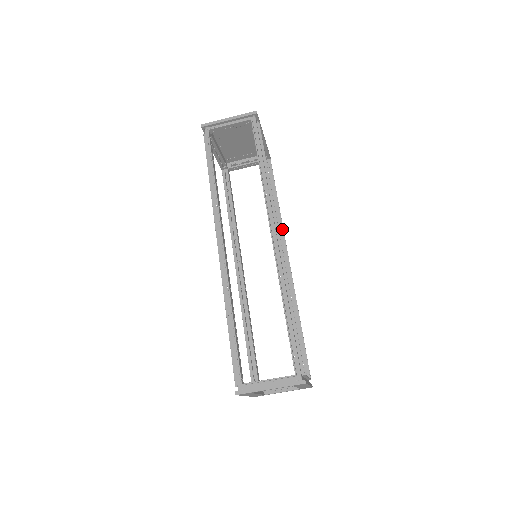
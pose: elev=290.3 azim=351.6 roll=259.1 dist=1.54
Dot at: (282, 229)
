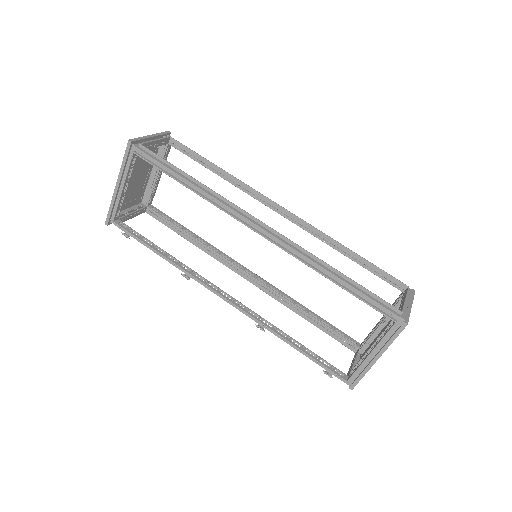
Dot at: (222, 252)
